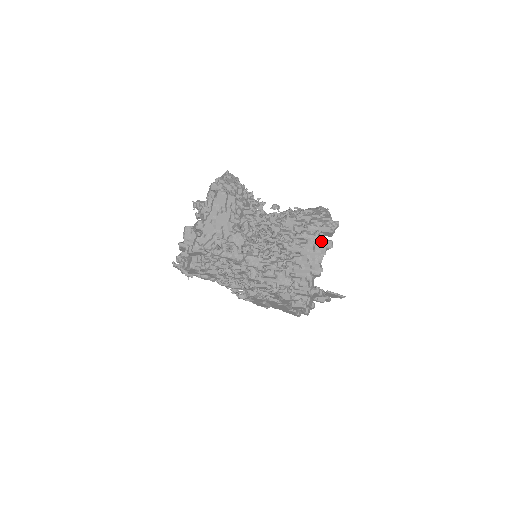
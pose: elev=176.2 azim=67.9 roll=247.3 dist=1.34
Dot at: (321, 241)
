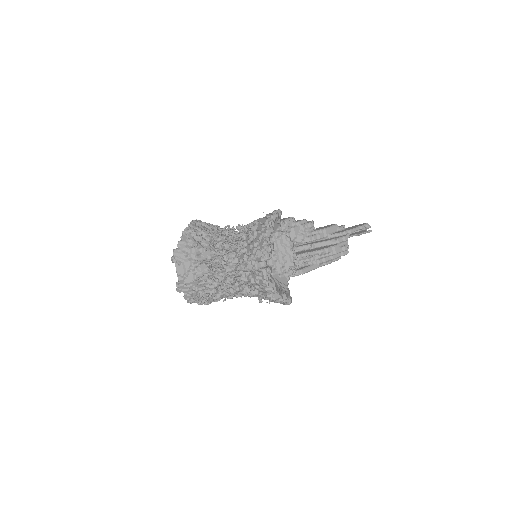
Dot at: (260, 271)
